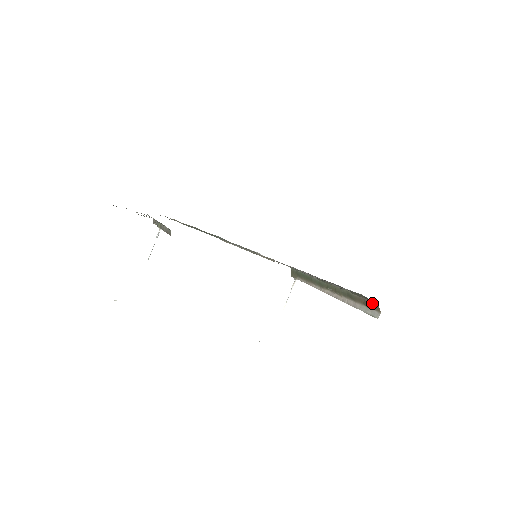
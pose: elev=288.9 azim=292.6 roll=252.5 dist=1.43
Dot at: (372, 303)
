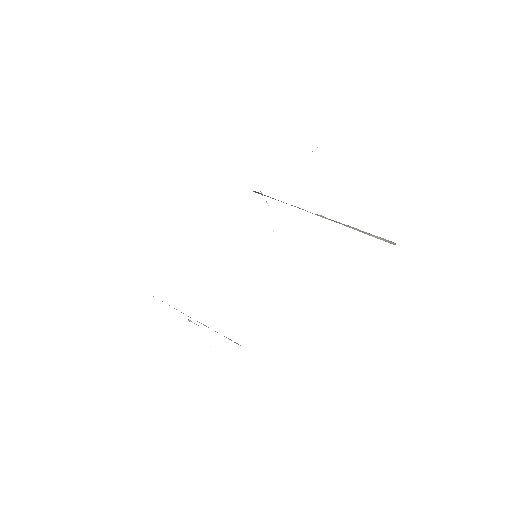
Dot at: occluded
